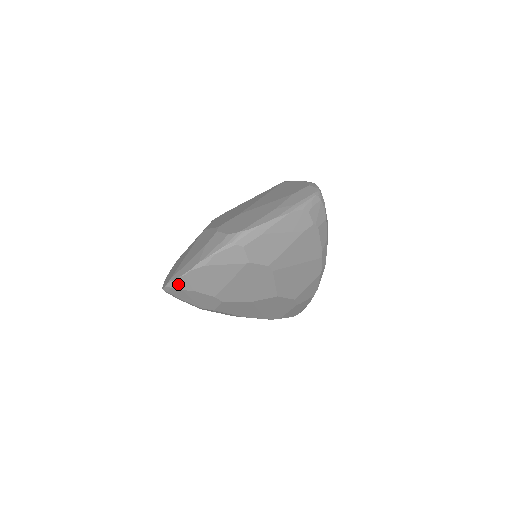
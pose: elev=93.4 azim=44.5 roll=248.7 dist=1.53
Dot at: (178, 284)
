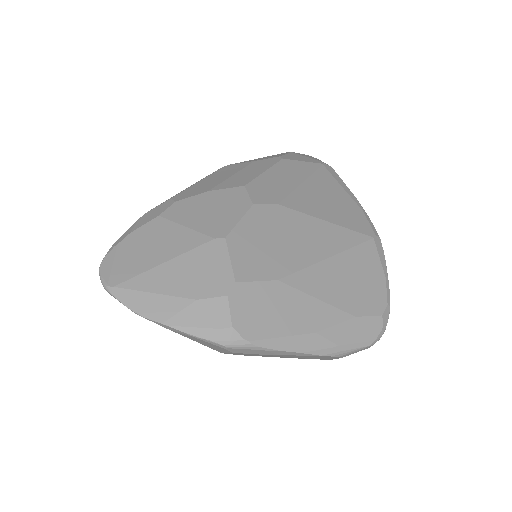
Dot at: (119, 300)
